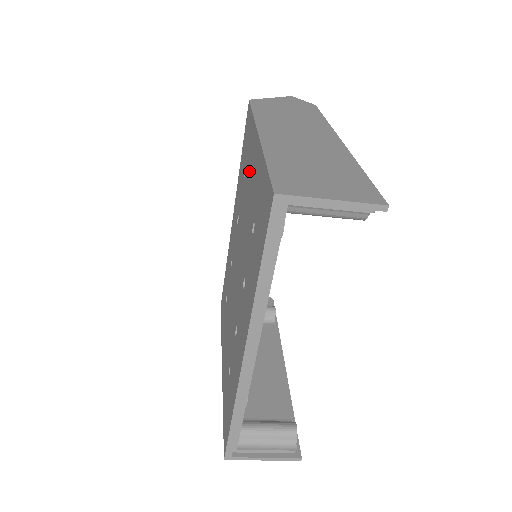
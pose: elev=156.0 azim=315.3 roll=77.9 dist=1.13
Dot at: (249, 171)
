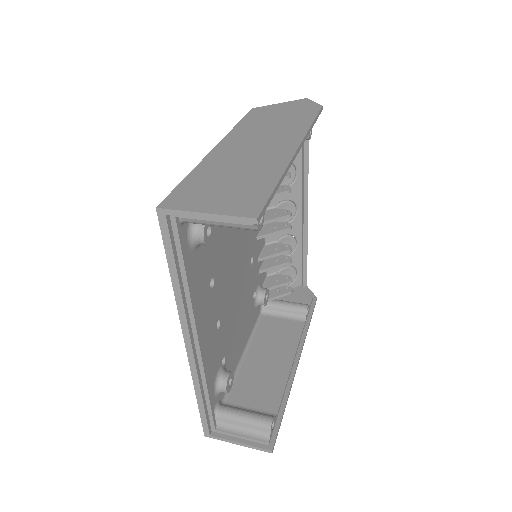
Dot at: occluded
